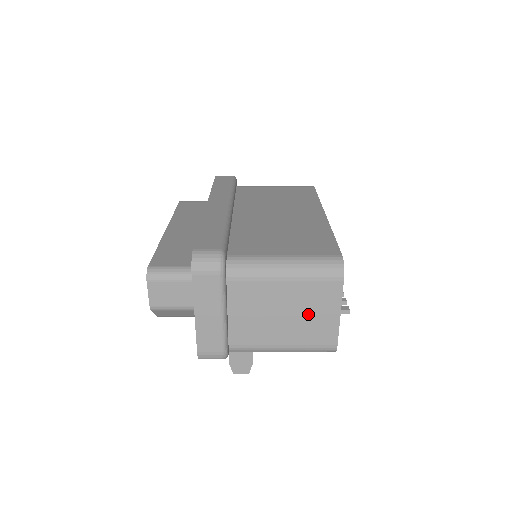
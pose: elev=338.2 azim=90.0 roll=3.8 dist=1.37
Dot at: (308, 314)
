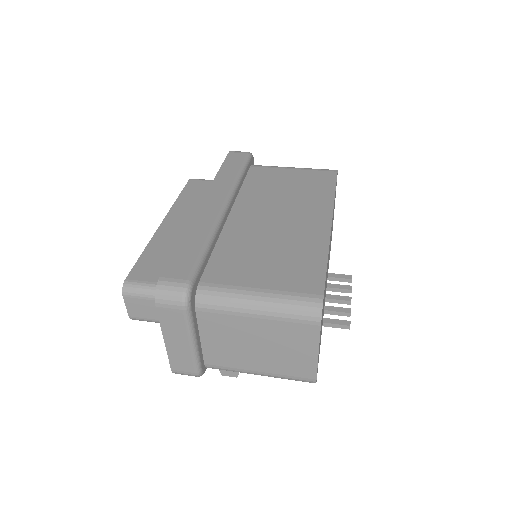
Dot at: (283, 350)
